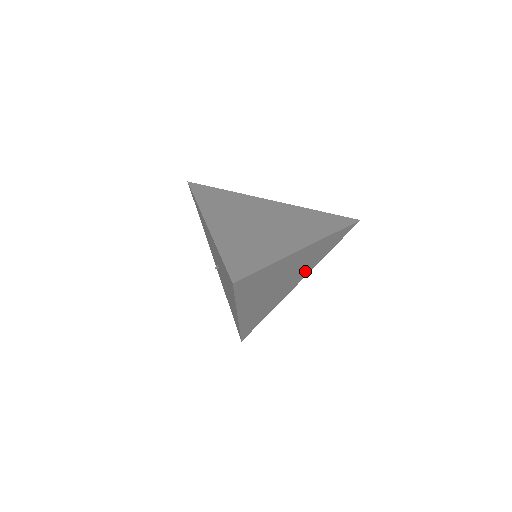
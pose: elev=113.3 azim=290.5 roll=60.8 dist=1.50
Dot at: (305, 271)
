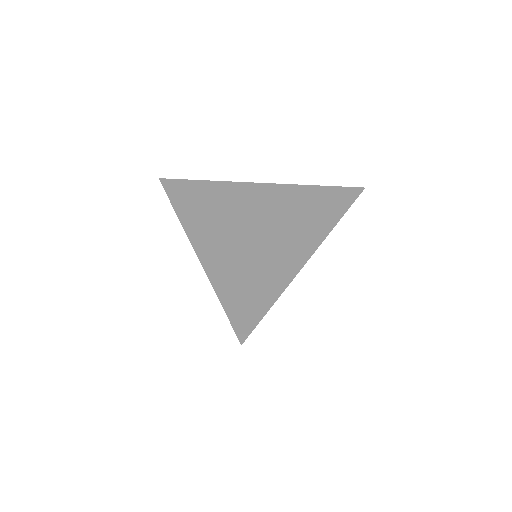
Dot at: occluded
